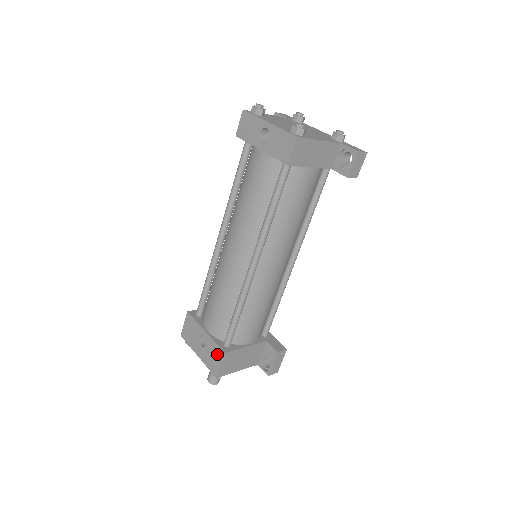
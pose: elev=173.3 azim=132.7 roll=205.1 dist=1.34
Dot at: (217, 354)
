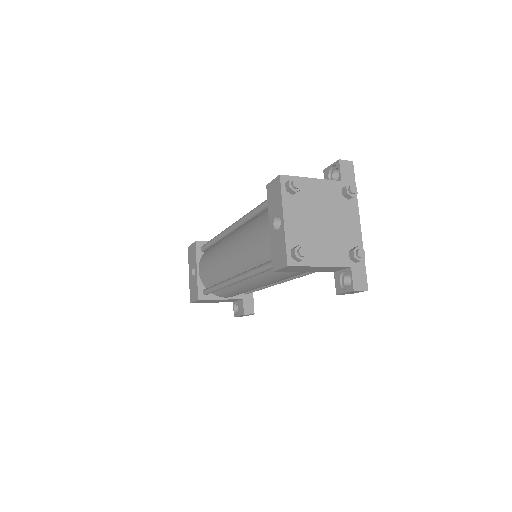
Dot at: (195, 293)
